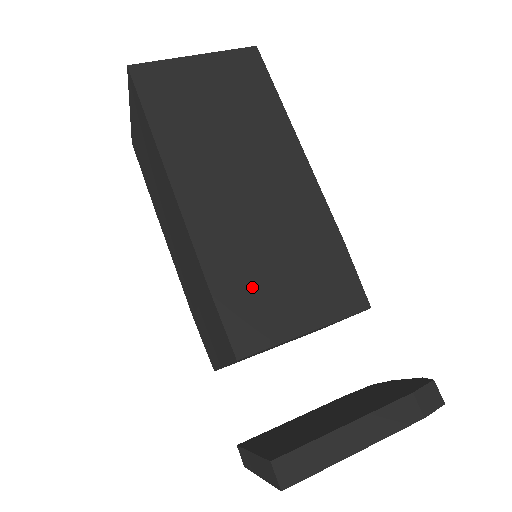
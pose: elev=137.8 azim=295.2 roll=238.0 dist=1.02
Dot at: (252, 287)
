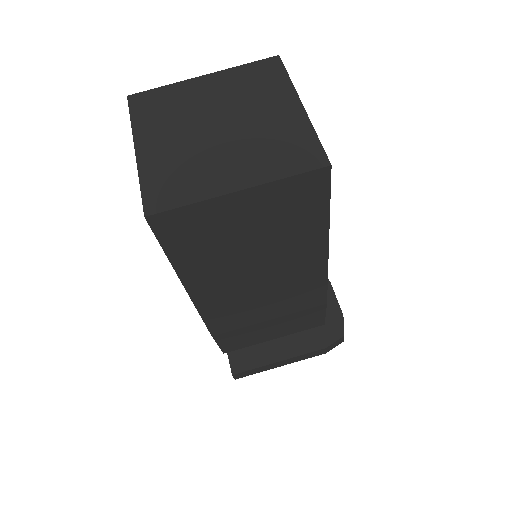
Dot at: (244, 331)
